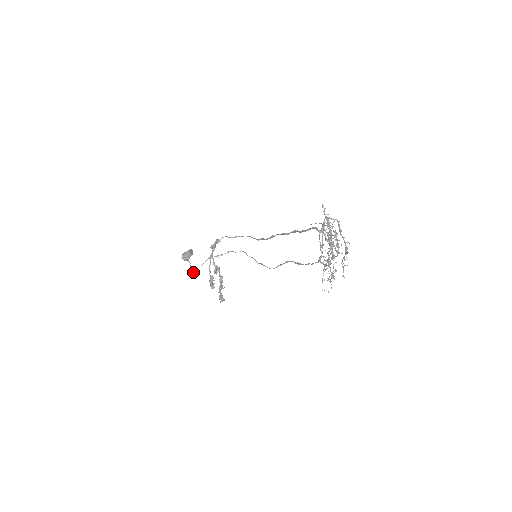
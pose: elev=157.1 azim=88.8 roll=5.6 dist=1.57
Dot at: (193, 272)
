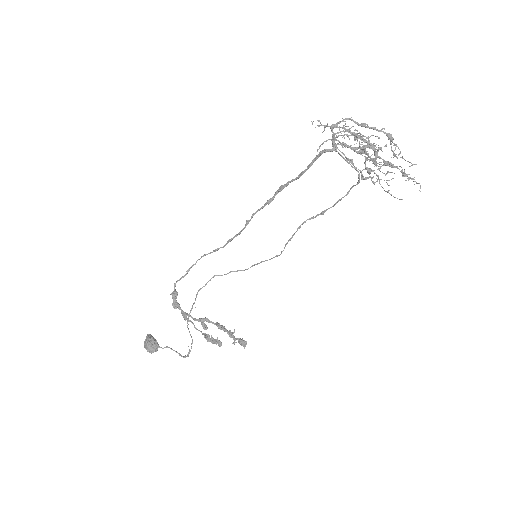
Dot at: occluded
